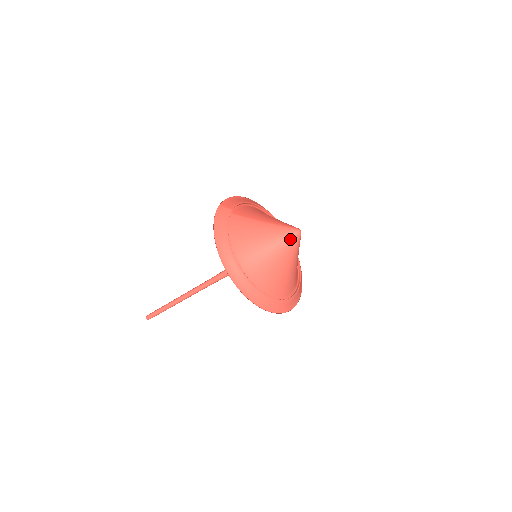
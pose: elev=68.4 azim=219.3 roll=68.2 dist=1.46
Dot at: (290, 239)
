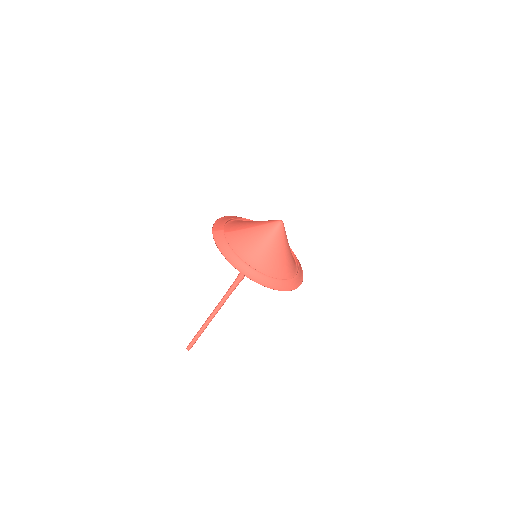
Dot at: (278, 230)
